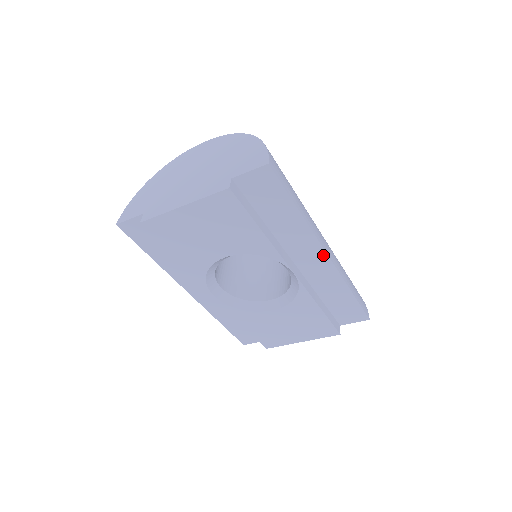
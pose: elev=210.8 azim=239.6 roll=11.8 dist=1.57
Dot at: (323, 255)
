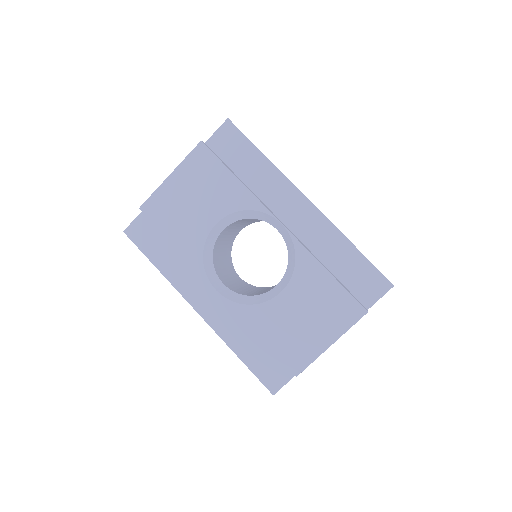
Dot at: (304, 201)
